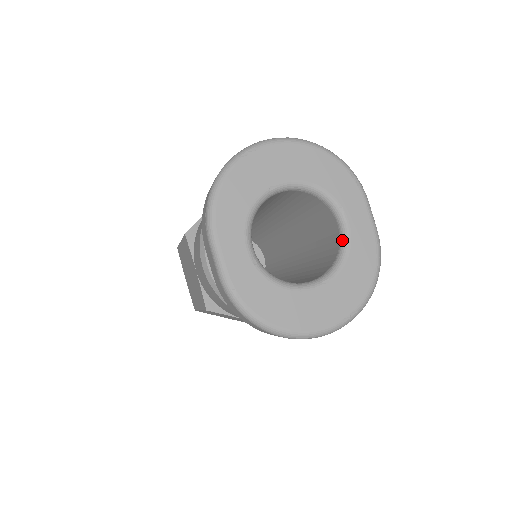
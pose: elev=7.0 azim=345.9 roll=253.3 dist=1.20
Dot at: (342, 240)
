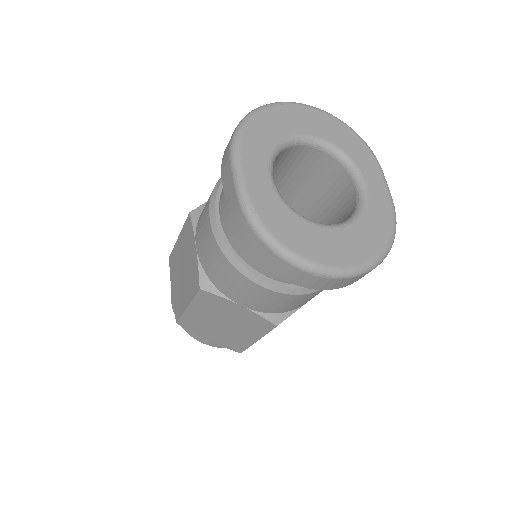
Dot at: (359, 198)
